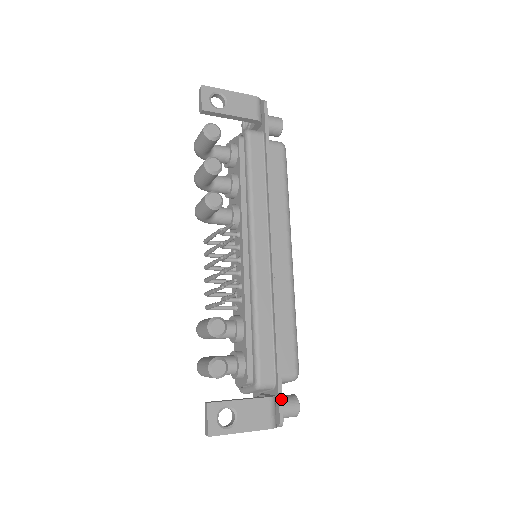
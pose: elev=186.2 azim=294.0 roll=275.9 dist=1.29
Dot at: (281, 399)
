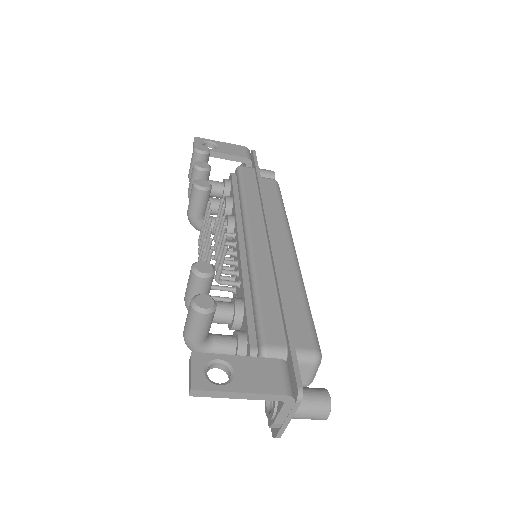
Dot at: (296, 363)
